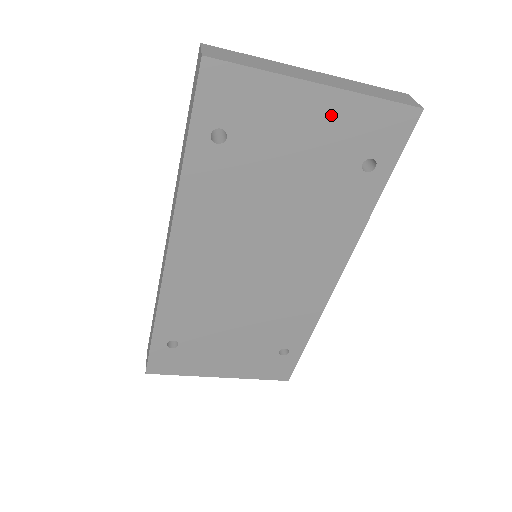
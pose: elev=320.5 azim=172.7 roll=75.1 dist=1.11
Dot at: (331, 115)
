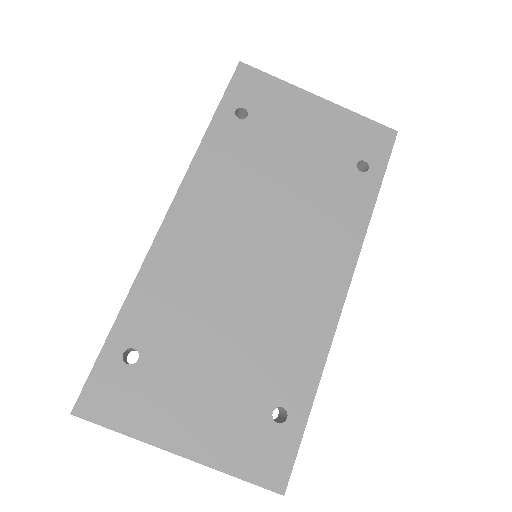
Dot at: (328, 119)
